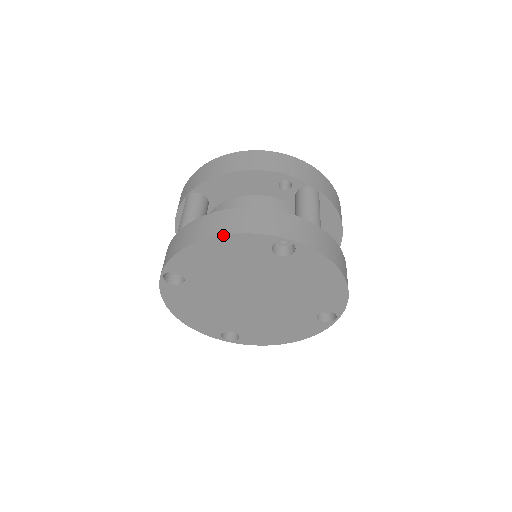
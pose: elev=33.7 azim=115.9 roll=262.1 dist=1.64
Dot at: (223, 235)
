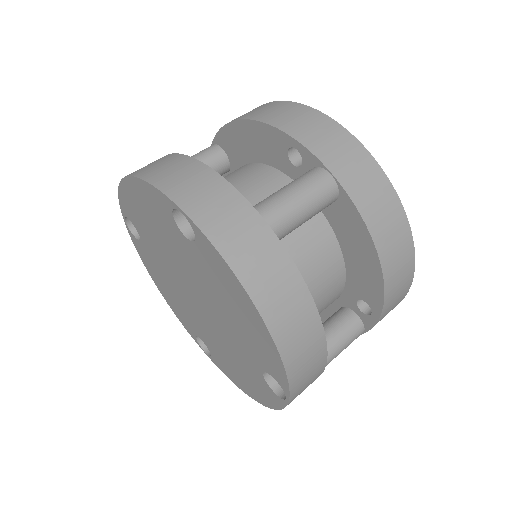
Dot at: (132, 176)
